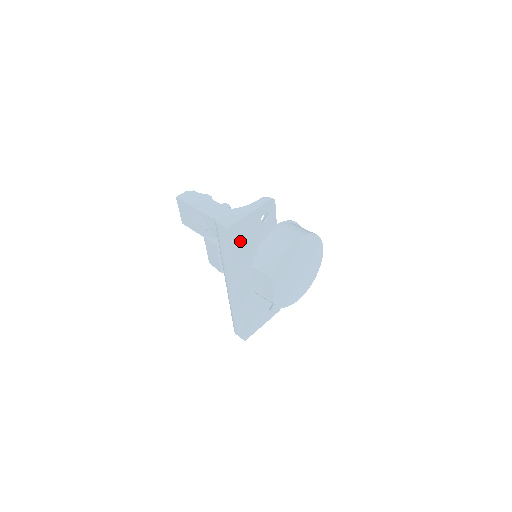
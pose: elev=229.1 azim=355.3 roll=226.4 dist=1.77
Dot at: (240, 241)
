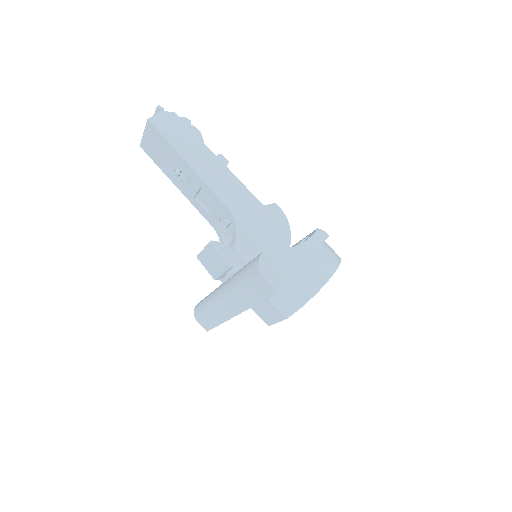
Dot at: occluded
